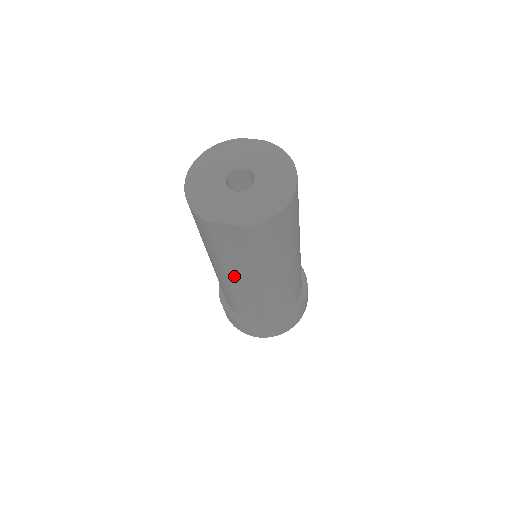
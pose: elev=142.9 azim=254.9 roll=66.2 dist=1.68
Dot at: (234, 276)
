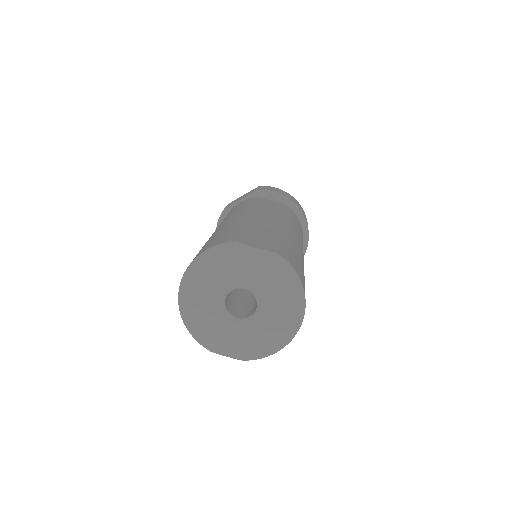
Dot at: occluded
